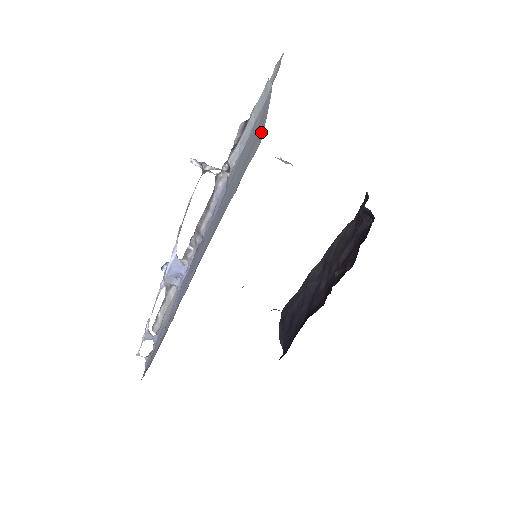
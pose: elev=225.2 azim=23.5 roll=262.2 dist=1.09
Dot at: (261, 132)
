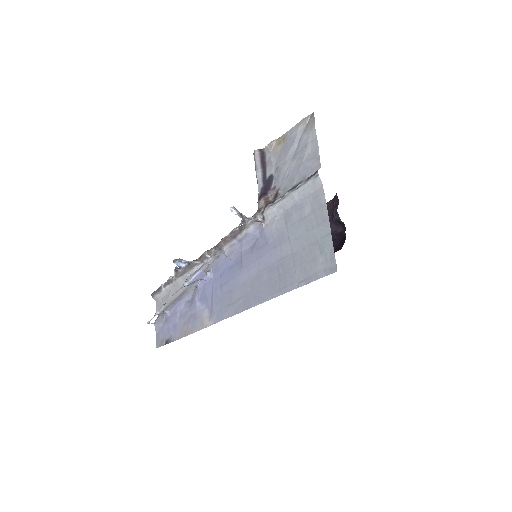
Dot at: (329, 250)
